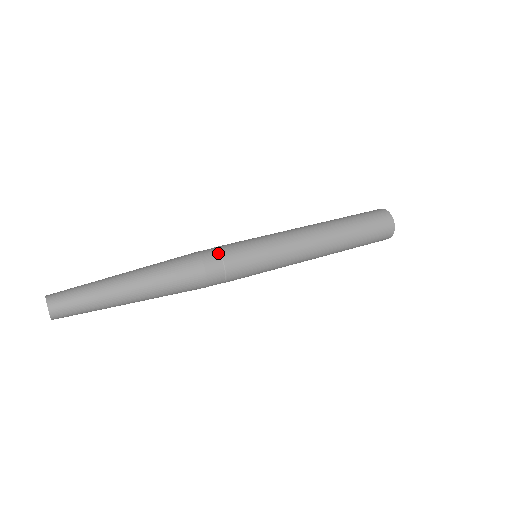
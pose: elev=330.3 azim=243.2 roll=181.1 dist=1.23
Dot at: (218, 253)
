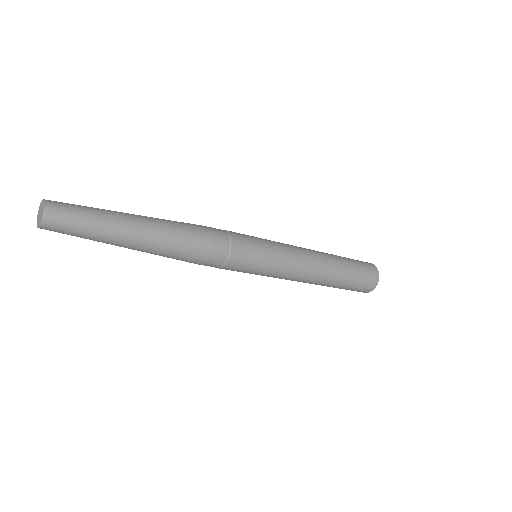
Dot at: (222, 230)
